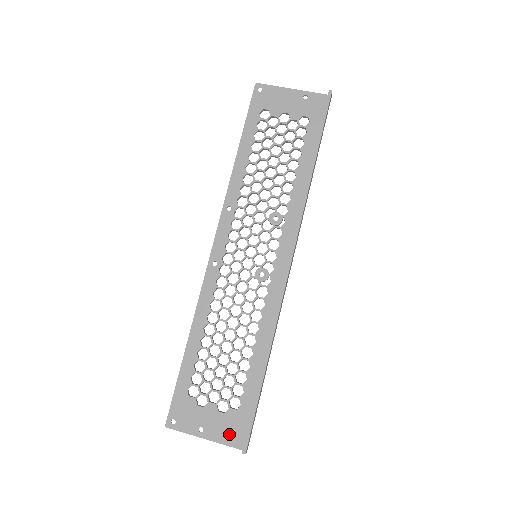
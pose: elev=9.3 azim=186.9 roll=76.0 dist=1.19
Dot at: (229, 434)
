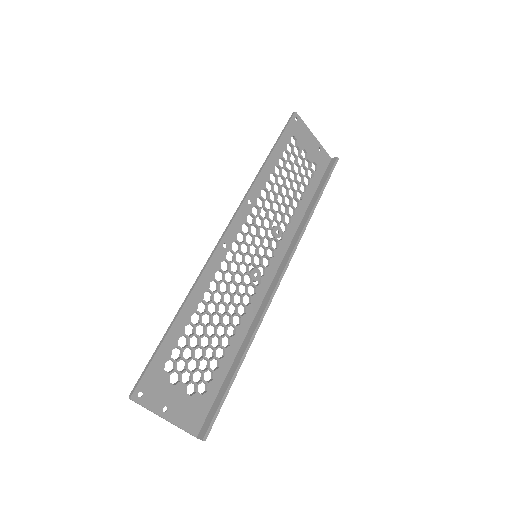
Dot at: (189, 418)
